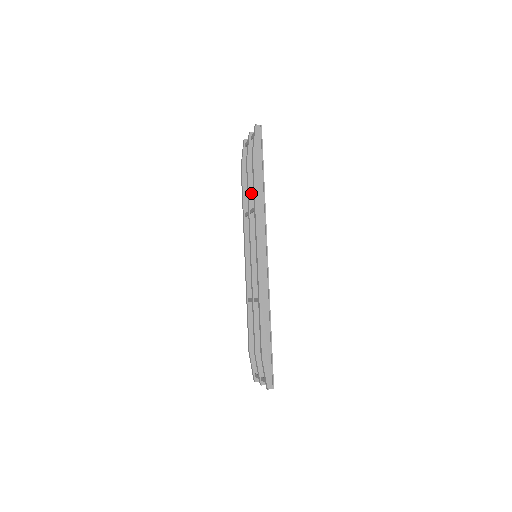
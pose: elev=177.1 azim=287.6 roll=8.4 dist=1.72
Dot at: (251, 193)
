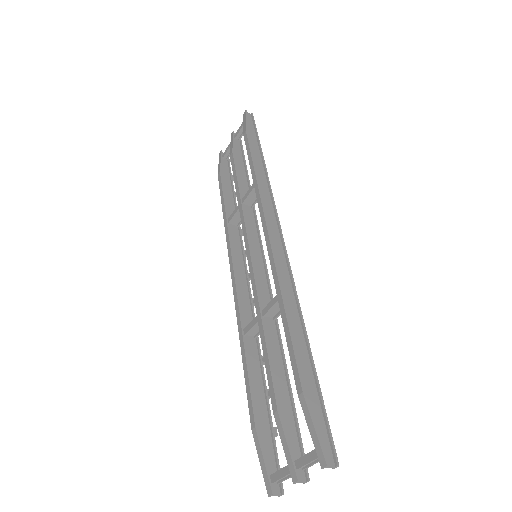
Dot at: (241, 185)
